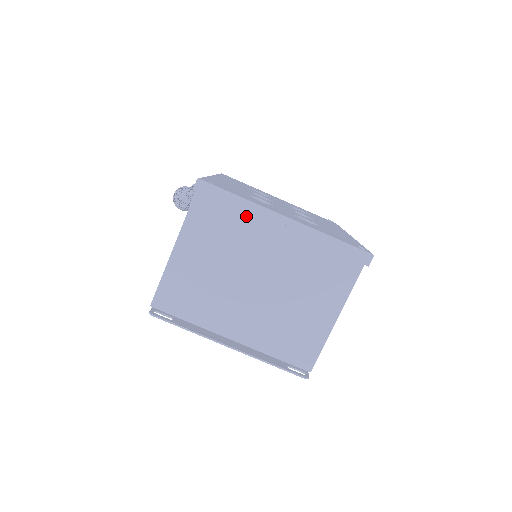
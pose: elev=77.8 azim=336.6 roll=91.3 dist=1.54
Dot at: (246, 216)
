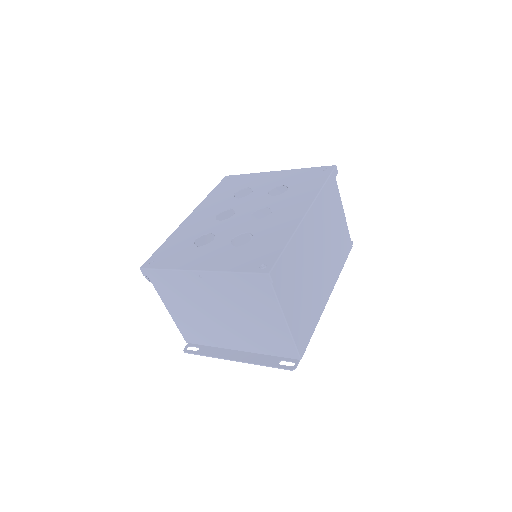
Dot at: (180, 278)
